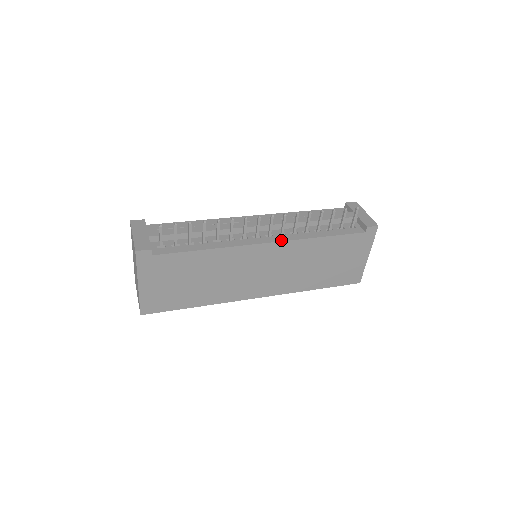
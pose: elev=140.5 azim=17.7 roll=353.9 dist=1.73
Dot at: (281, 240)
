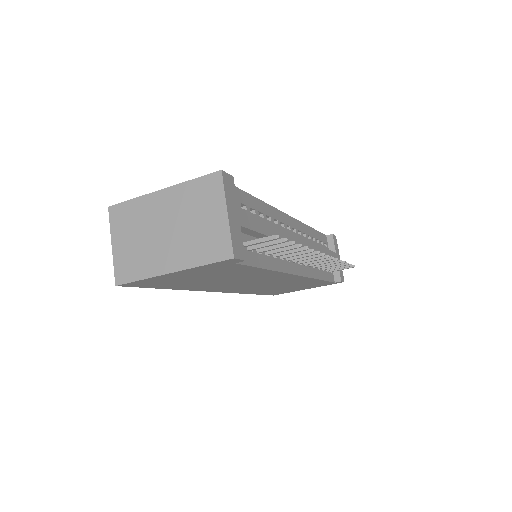
Dot at: (306, 275)
